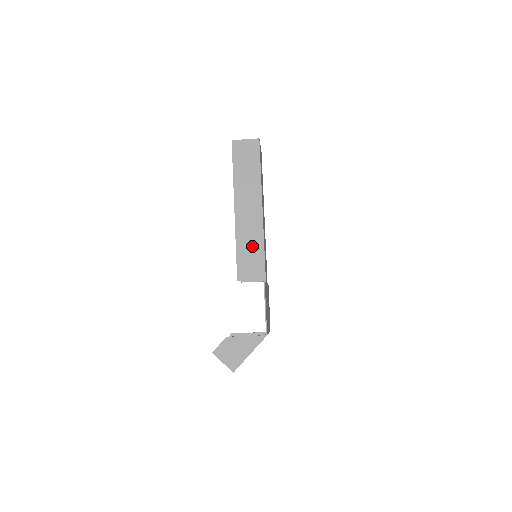
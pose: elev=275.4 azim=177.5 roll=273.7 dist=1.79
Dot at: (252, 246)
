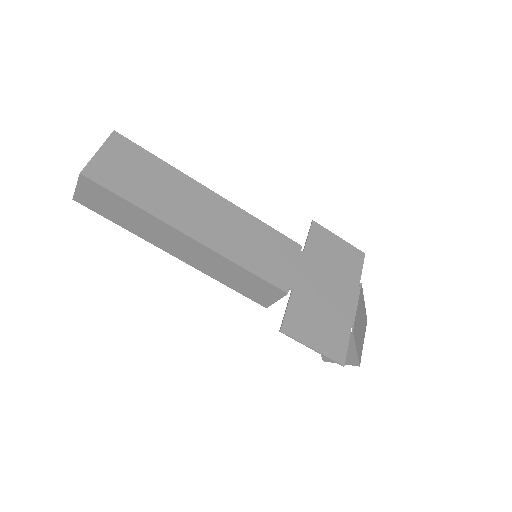
Dot at: (235, 276)
